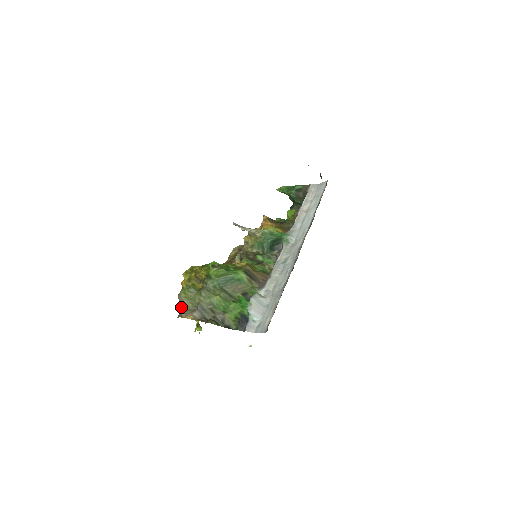
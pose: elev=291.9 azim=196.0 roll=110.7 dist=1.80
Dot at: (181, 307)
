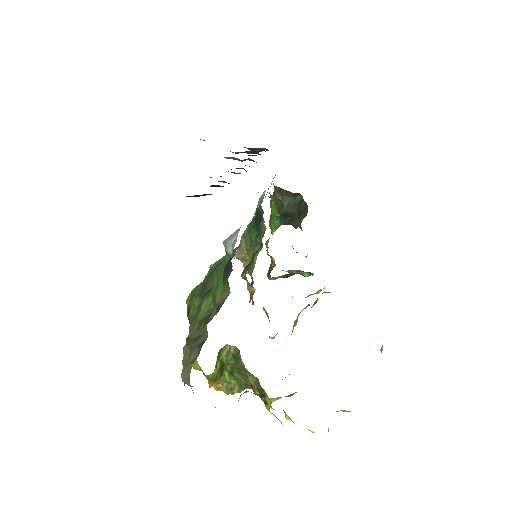
Dot at: occluded
